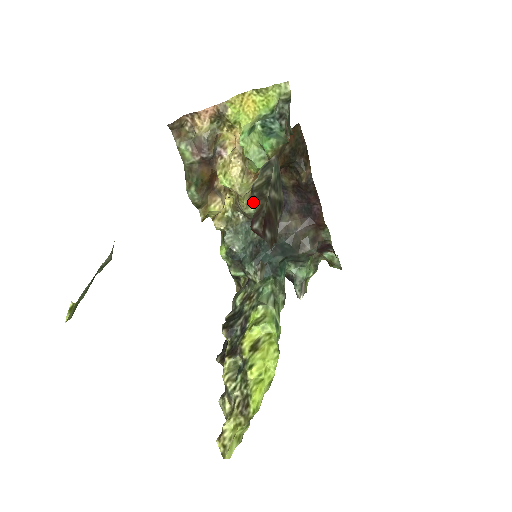
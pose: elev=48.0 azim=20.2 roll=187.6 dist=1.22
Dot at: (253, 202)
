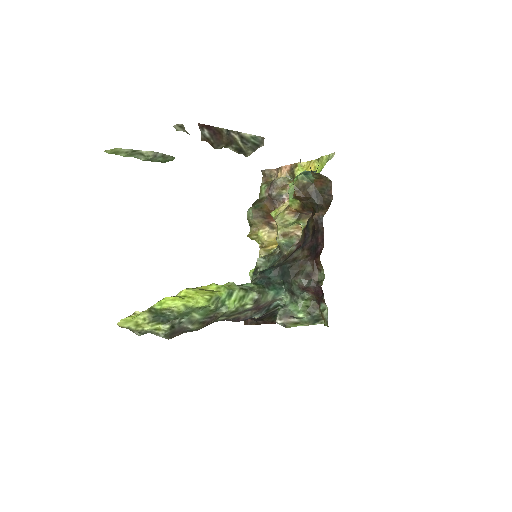
Dot at: (287, 239)
